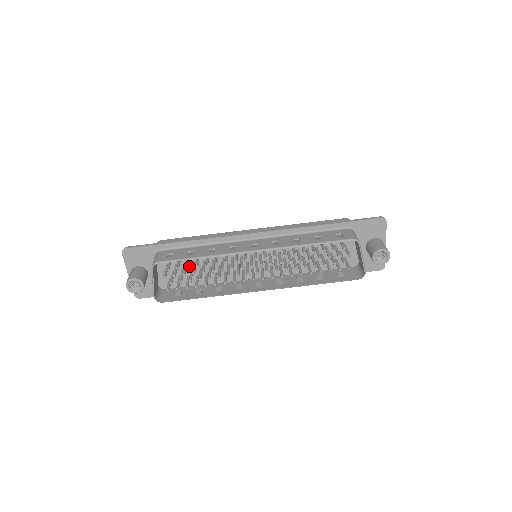
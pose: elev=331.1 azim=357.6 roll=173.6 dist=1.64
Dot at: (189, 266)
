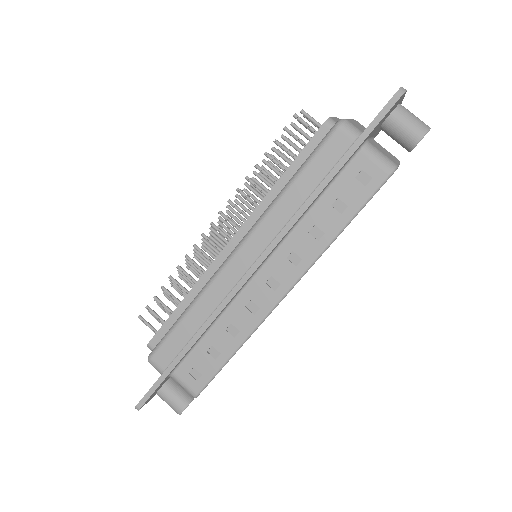
Dot at: occluded
